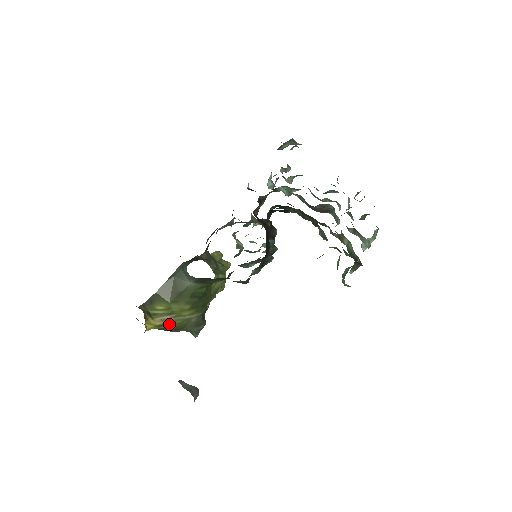
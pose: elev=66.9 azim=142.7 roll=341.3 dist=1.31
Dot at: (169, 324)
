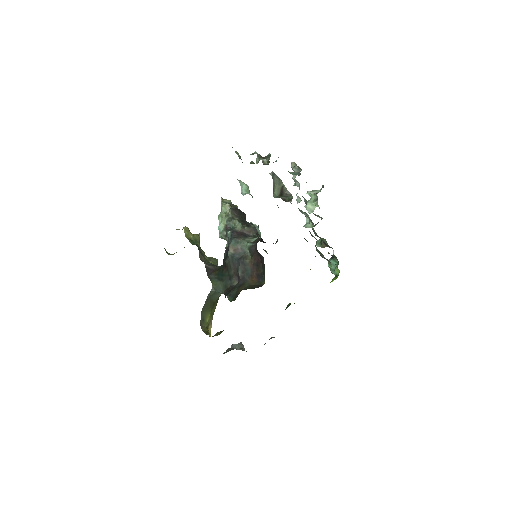
Dot at: occluded
